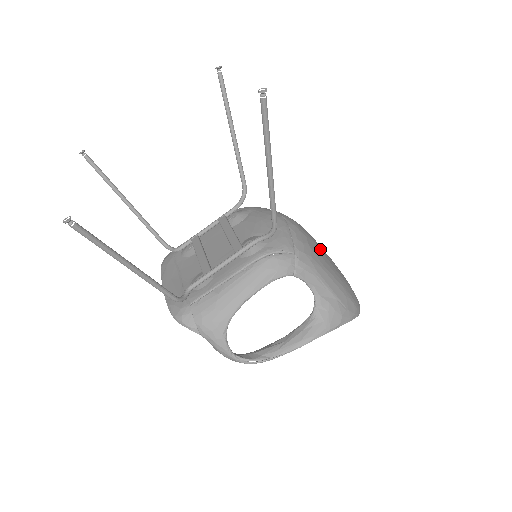
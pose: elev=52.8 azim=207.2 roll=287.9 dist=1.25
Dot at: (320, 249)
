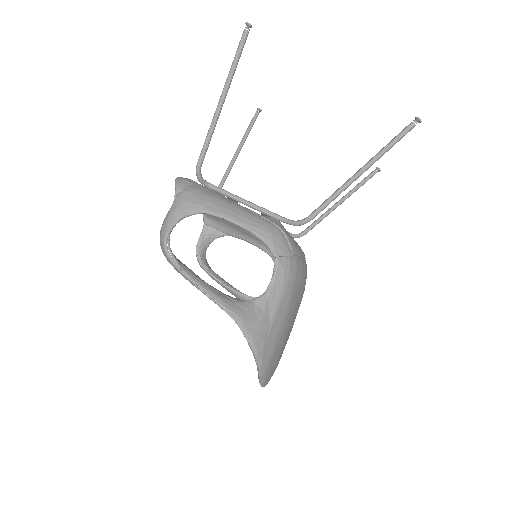
Dot at: (299, 304)
